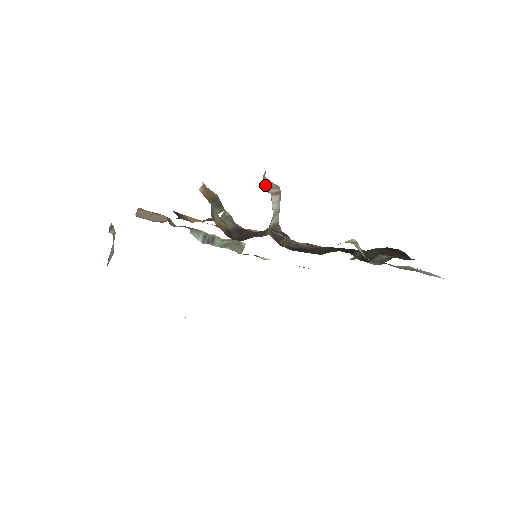
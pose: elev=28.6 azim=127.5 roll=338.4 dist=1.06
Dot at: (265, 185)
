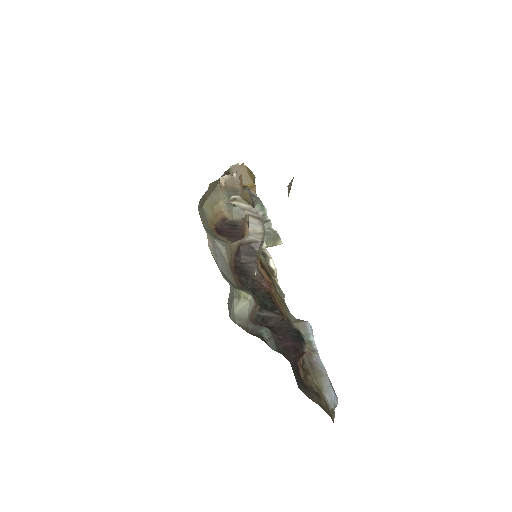
Dot at: (238, 204)
